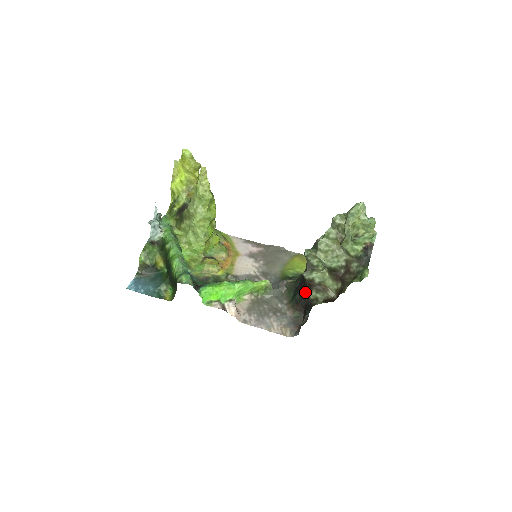
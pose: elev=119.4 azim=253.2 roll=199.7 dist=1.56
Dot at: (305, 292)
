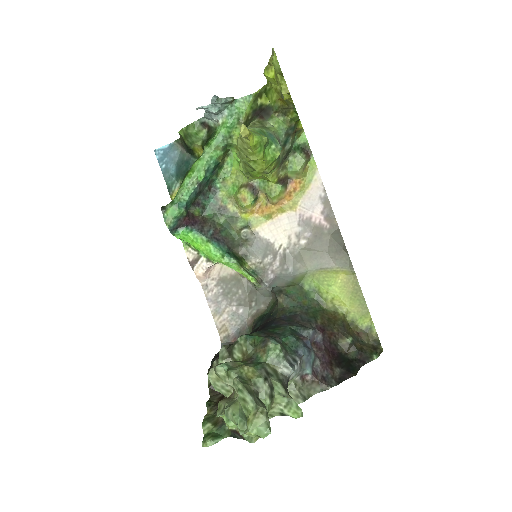
Dot at: occluded
